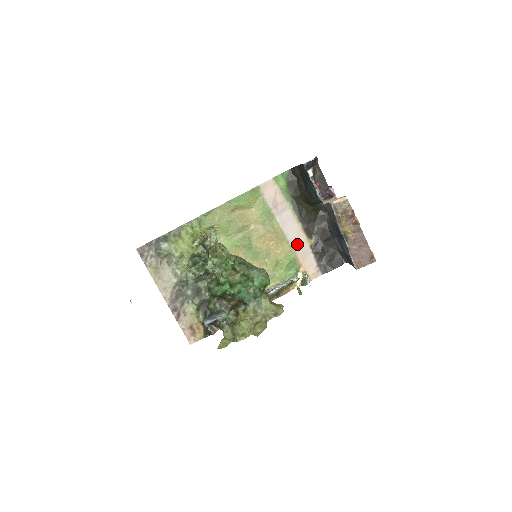
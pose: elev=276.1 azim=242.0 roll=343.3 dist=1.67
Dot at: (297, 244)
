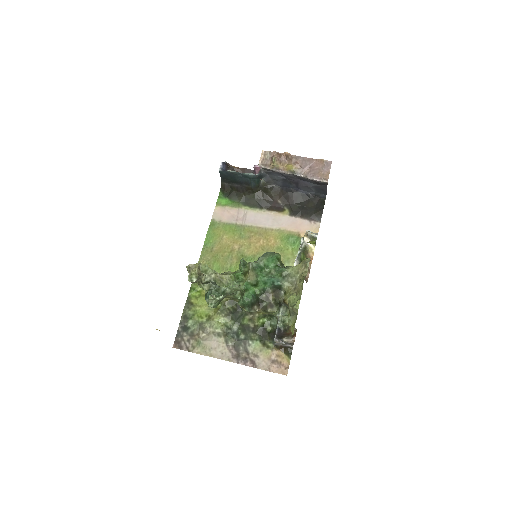
Dot at: (279, 224)
